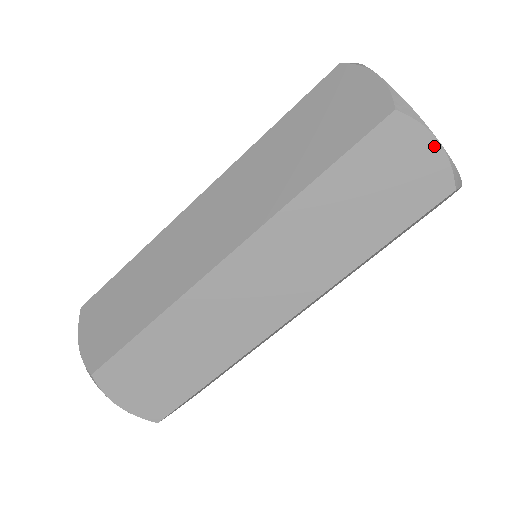
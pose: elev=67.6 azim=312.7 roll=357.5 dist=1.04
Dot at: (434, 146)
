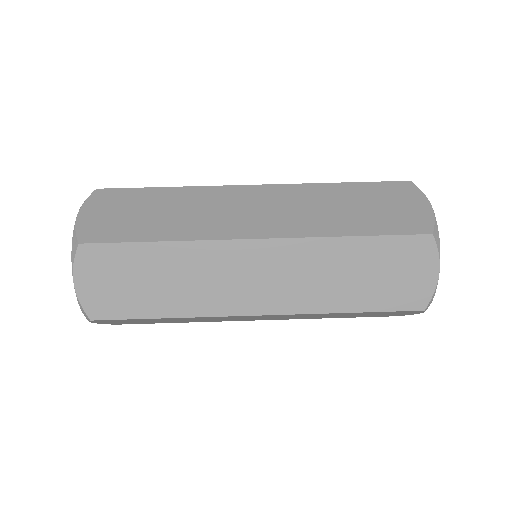
Dot at: (427, 206)
